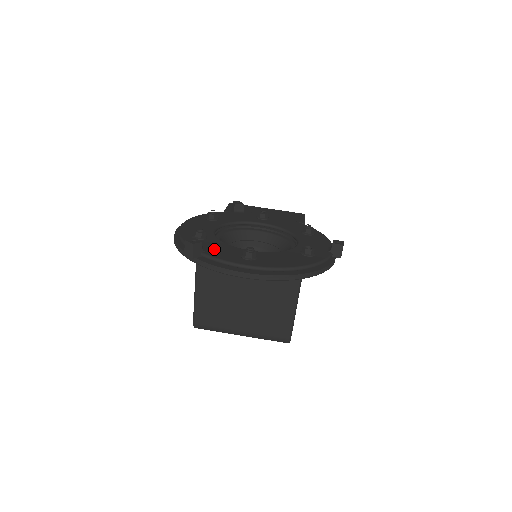
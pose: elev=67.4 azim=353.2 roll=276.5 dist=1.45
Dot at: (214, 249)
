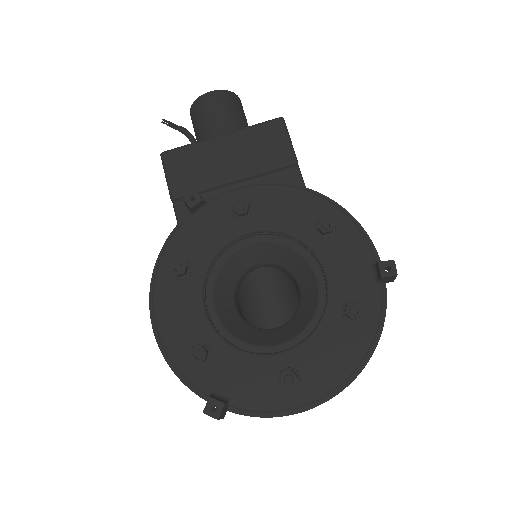
Dot at: (237, 384)
